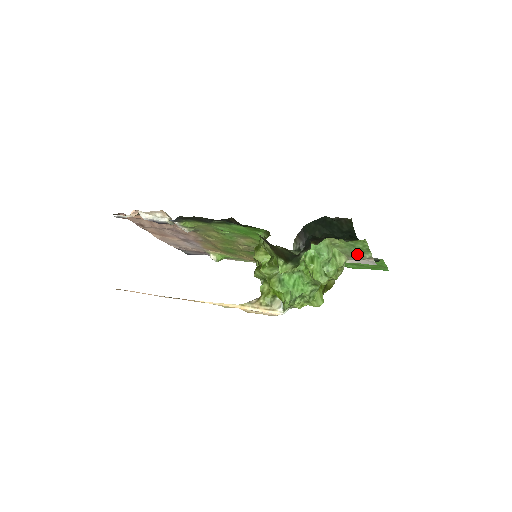
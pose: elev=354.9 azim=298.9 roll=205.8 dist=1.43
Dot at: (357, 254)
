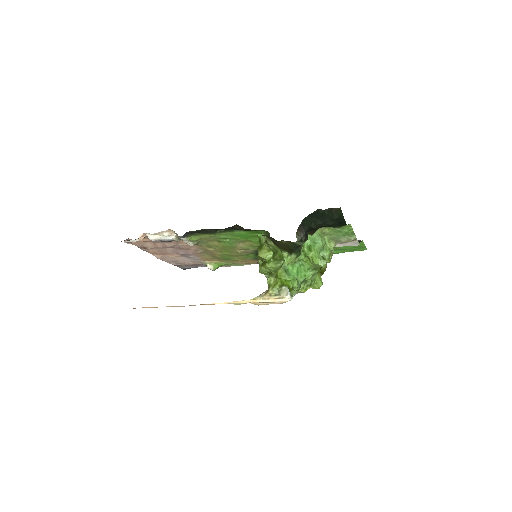
Dot at: (344, 238)
